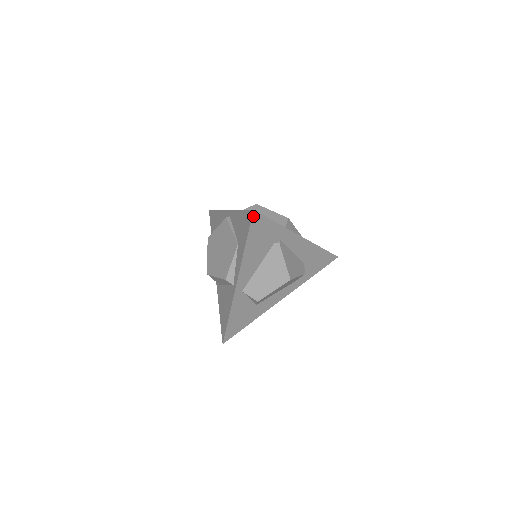
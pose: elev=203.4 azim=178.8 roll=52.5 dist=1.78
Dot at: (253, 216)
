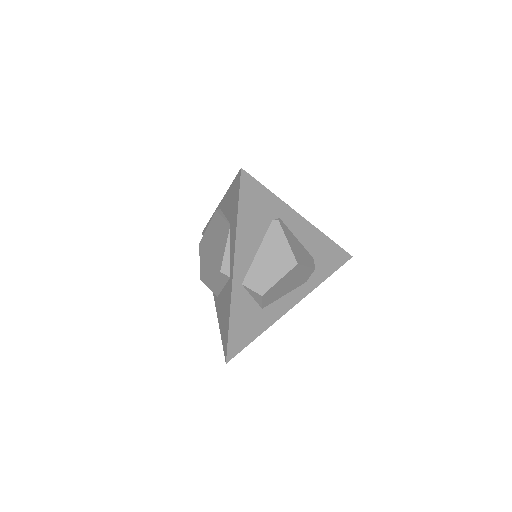
Dot at: (242, 177)
